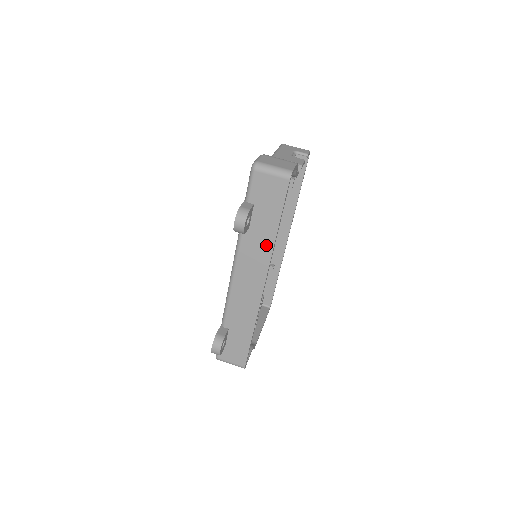
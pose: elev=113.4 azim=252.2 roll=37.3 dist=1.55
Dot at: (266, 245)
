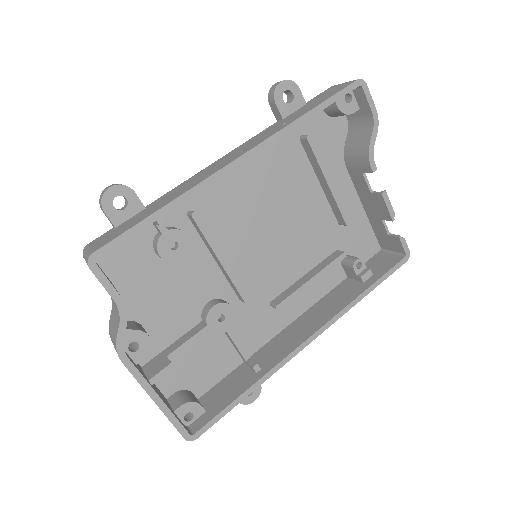
Dot at: (283, 126)
